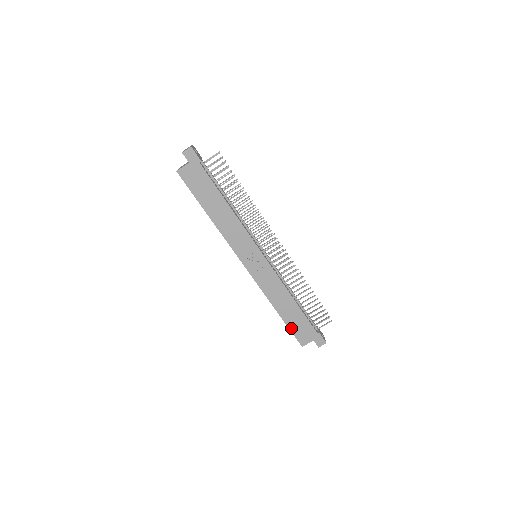
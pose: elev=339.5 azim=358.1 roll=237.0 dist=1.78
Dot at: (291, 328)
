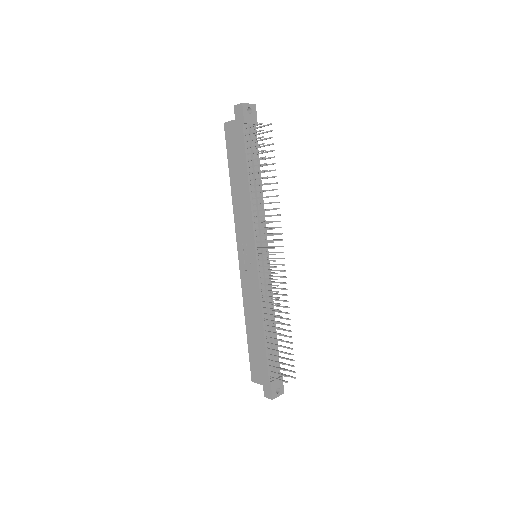
Dot at: (250, 354)
